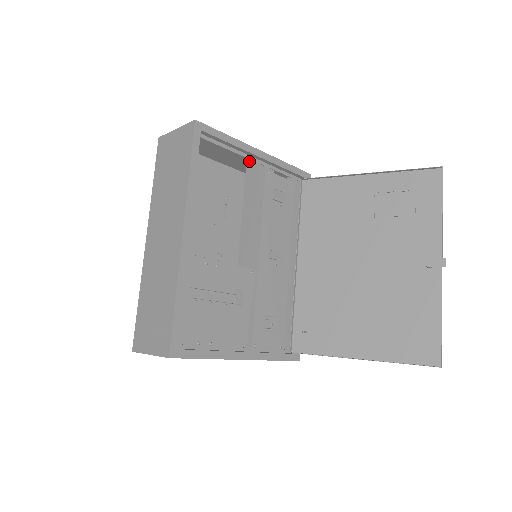
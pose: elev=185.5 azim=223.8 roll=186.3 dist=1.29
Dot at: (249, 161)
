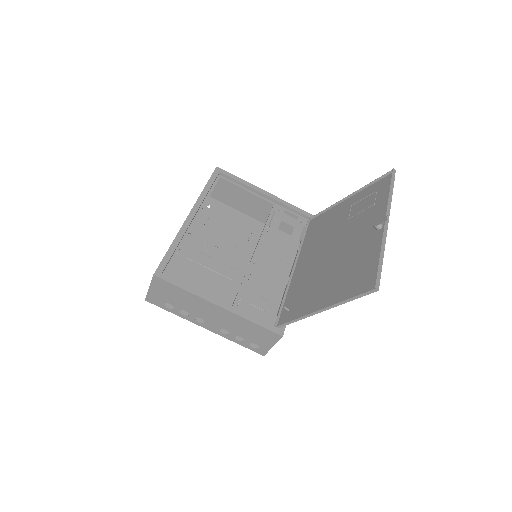
Dot at: (268, 210)
